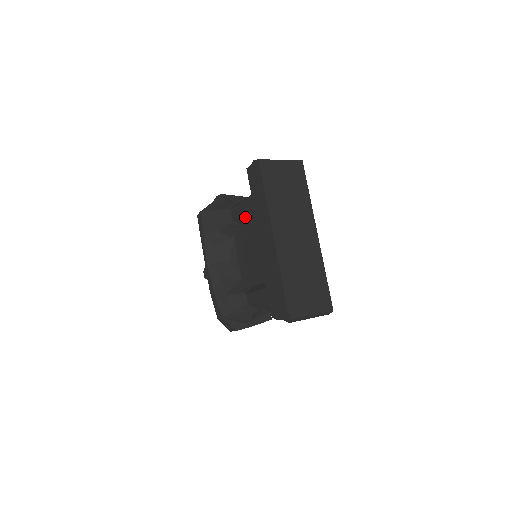
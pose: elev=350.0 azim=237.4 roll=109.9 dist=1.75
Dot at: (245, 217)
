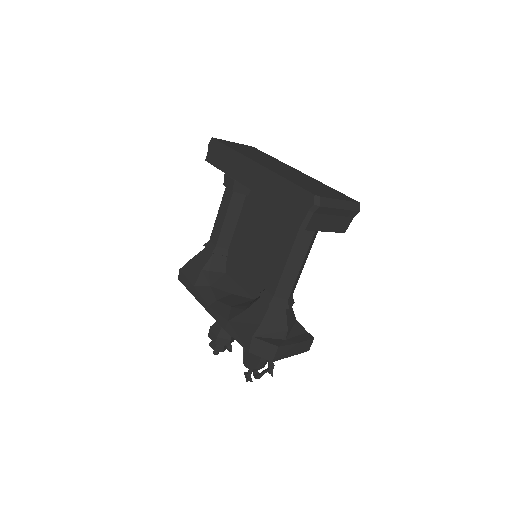
Dot at: (226, 229)
